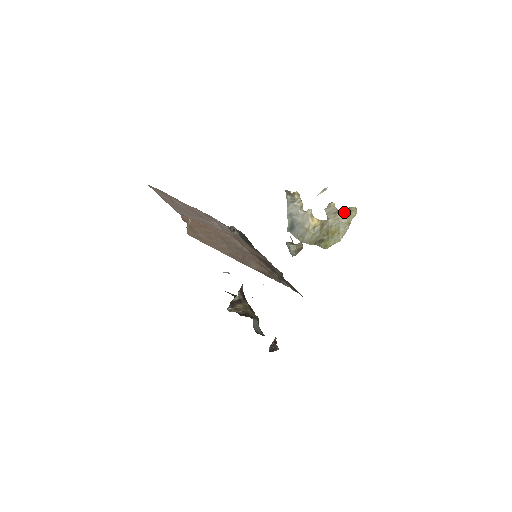
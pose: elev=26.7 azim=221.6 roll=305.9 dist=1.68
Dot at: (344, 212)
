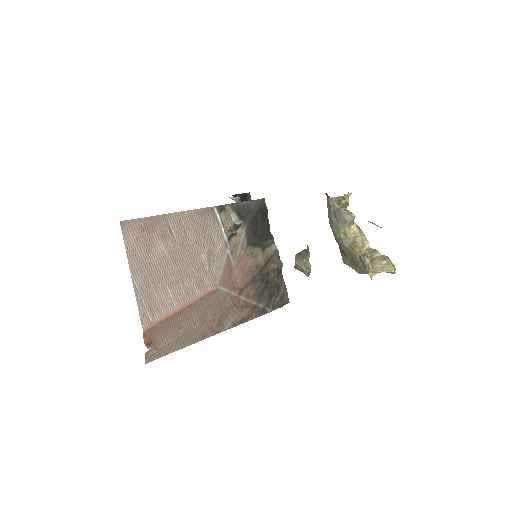
Dot at: (376, 271)
